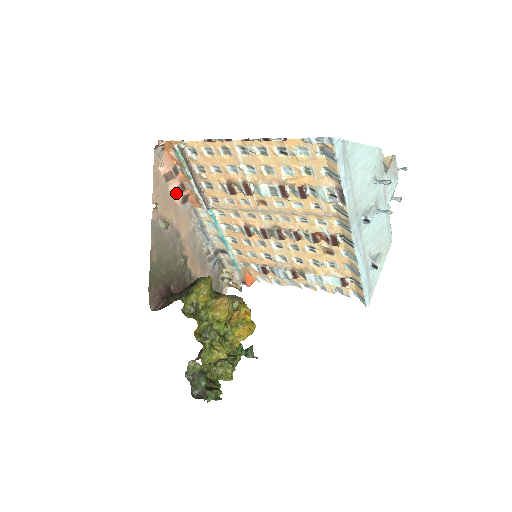
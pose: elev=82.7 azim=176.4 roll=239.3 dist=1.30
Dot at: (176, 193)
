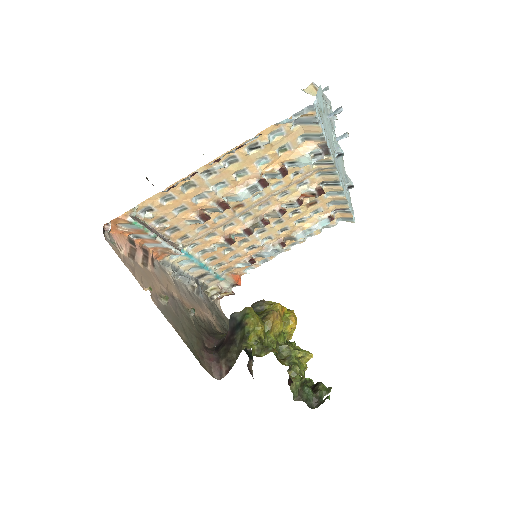
Dot at: (145, 262)
